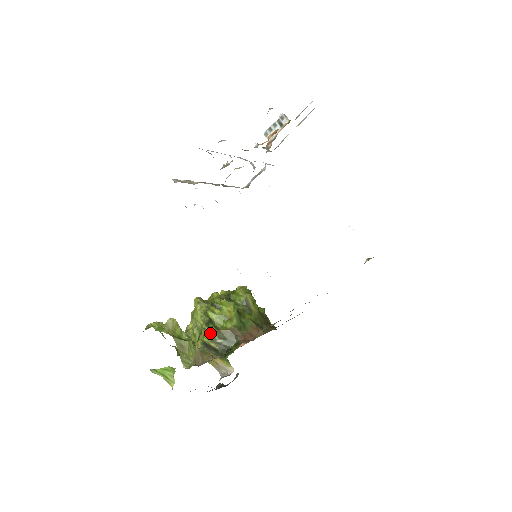
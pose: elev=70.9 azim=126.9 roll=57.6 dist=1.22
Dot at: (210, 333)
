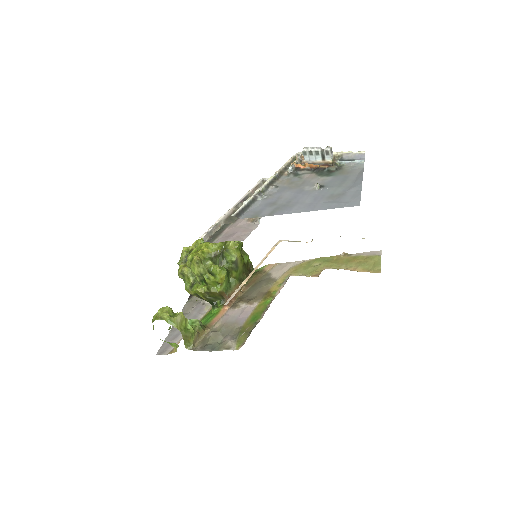
Dot at: (203, 293)
